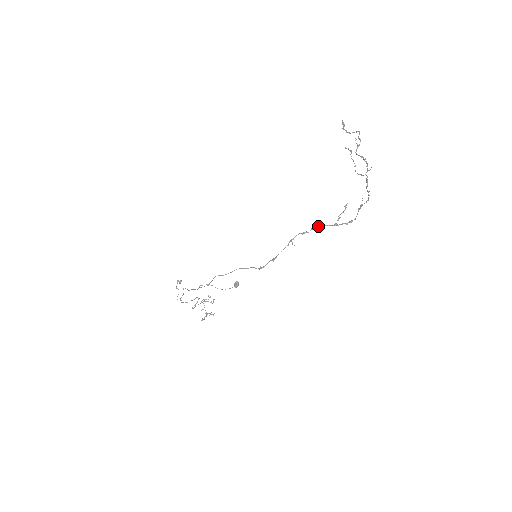
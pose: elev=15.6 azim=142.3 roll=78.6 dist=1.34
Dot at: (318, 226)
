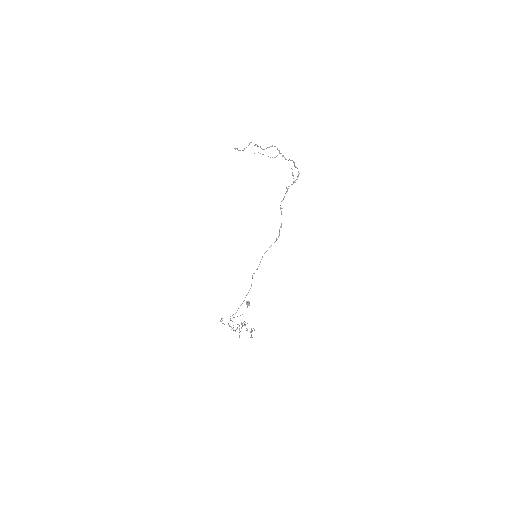
Dot at: (288, 188)
